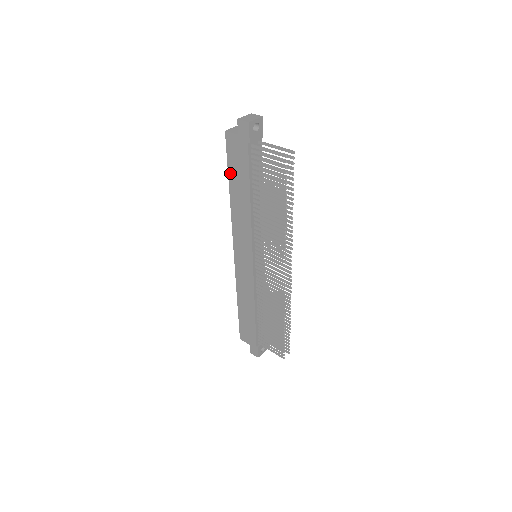
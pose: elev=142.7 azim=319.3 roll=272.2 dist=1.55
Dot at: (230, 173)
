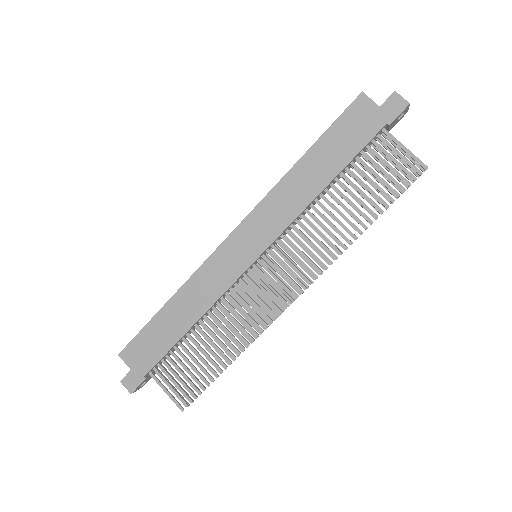
Dot at: (323, 139)
